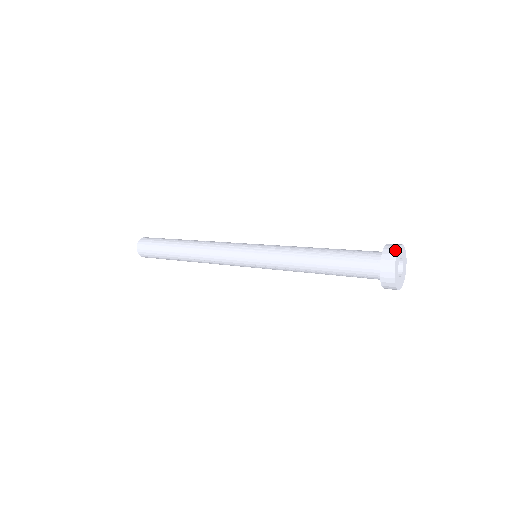
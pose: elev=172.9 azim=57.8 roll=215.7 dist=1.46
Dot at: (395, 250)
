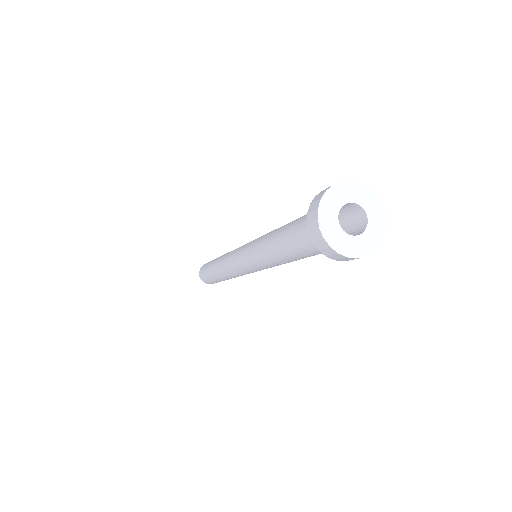
Dot at: (330, 186)
